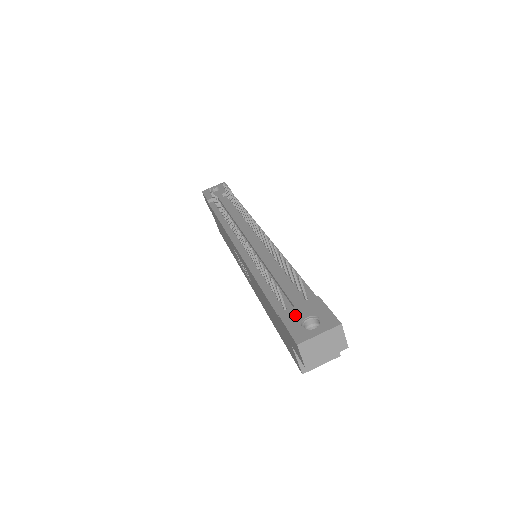
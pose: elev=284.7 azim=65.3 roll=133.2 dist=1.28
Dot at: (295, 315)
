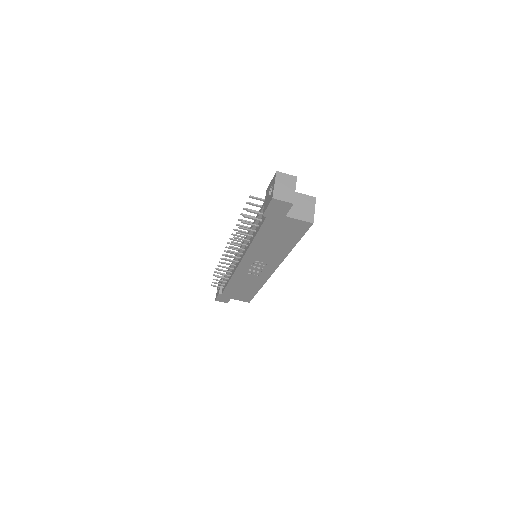
Dot at: (266, 203)
